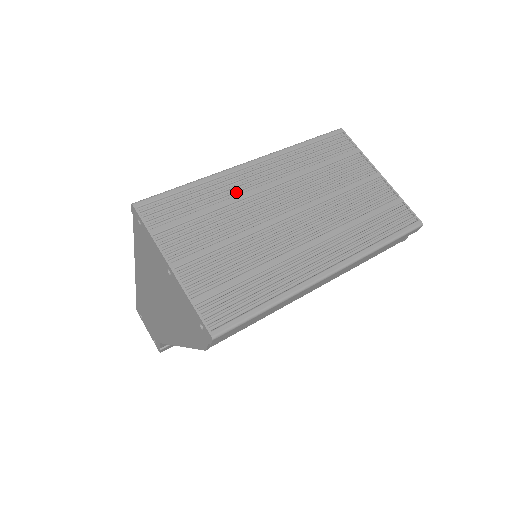
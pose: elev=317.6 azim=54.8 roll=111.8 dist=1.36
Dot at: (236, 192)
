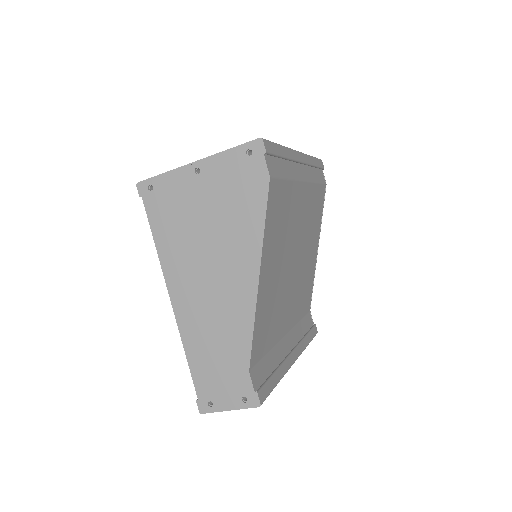
Dot at: occluded
